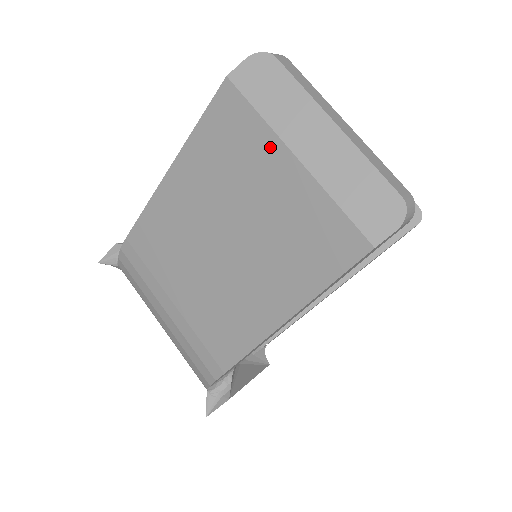
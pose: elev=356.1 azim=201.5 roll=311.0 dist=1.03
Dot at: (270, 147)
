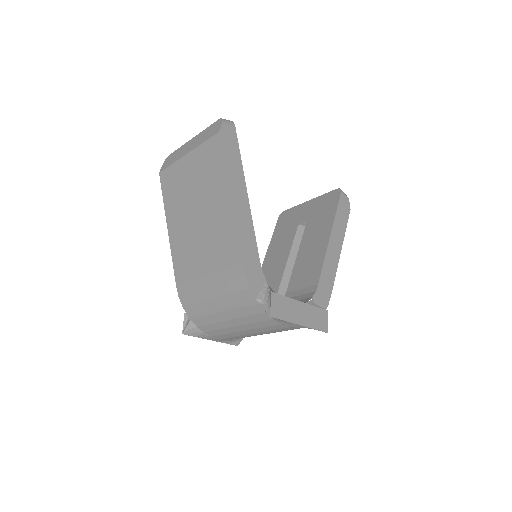
Dot at: (180, 165)
